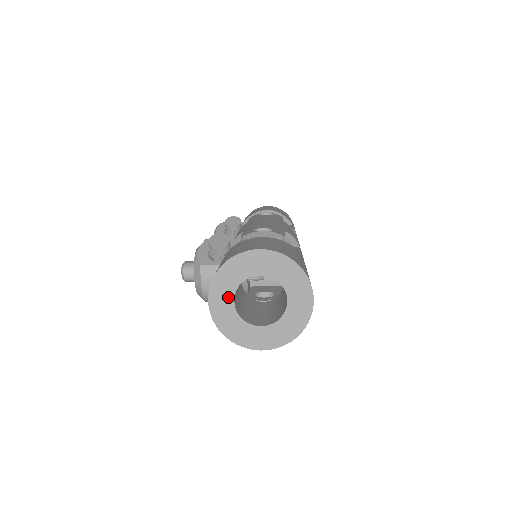
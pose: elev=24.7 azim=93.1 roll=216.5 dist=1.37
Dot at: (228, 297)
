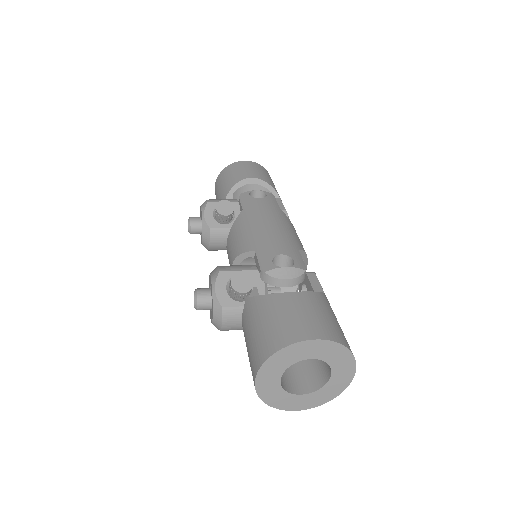
Dot at: (275, 377)
